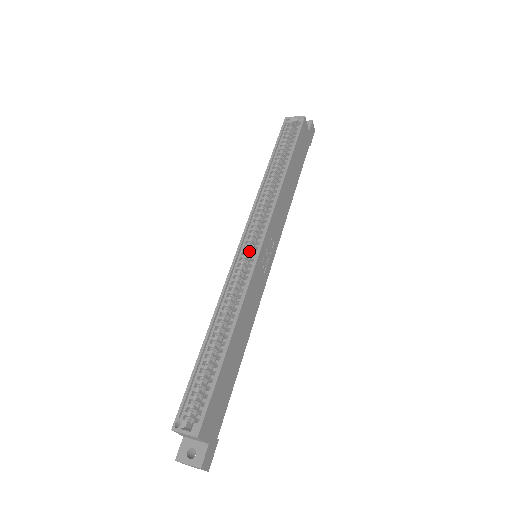
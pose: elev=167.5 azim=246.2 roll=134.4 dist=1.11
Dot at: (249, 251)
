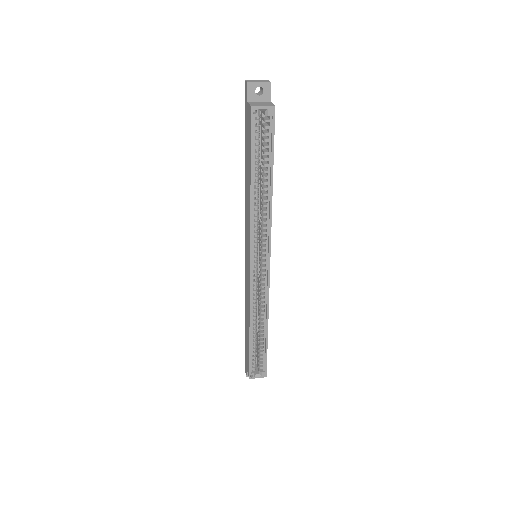
Dot at: (257, 265)
